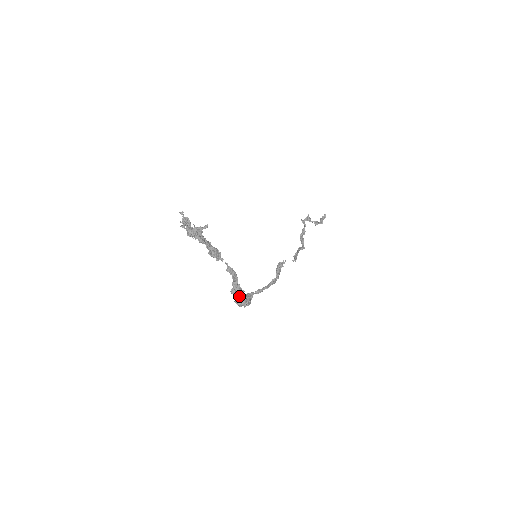
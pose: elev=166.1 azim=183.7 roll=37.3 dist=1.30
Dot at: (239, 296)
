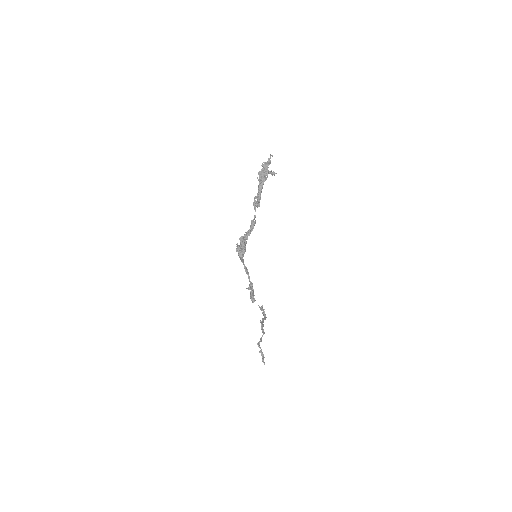
Dot at: (244, 242)
